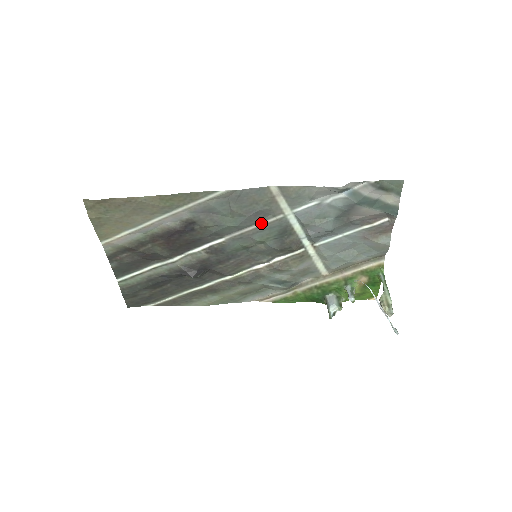
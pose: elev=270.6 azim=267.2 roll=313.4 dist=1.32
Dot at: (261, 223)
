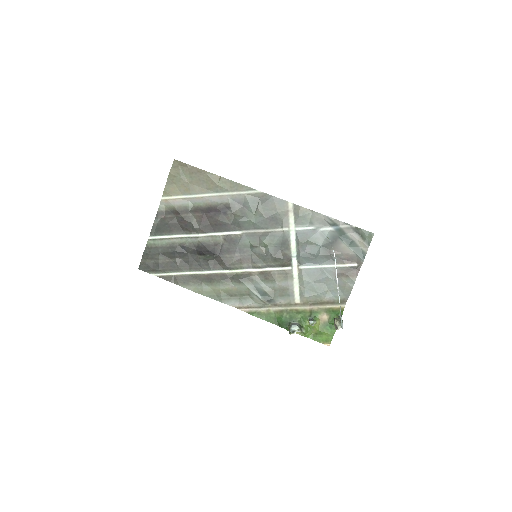
Dot at: (271, 230)
